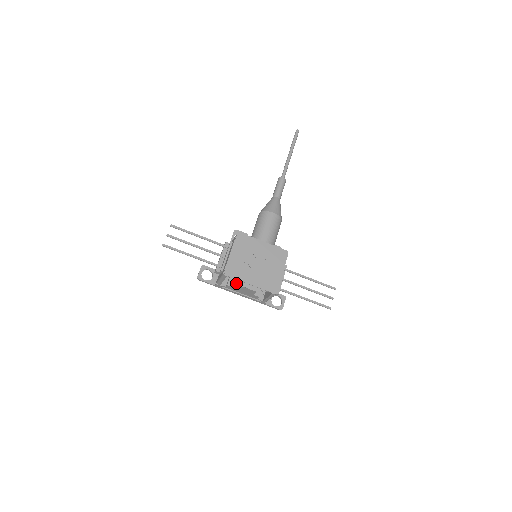
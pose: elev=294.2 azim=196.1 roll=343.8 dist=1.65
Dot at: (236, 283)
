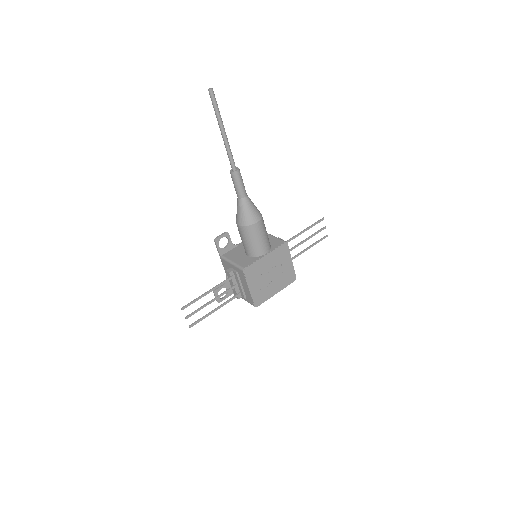
Dot at: occluded
